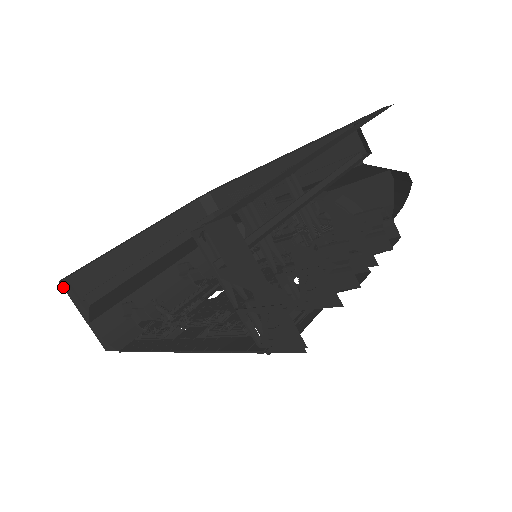
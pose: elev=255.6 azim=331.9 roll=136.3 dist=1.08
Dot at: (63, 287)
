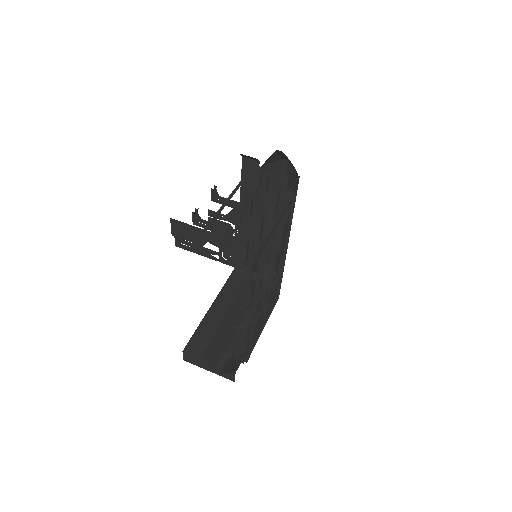
Dot at: occluded
